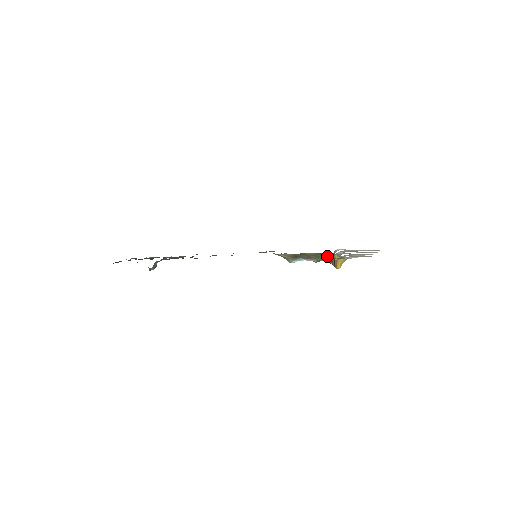
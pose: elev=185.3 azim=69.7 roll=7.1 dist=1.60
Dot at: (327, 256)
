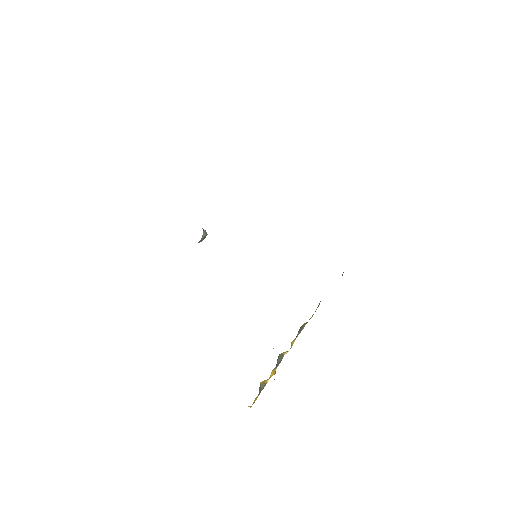
Dot at: occluded
